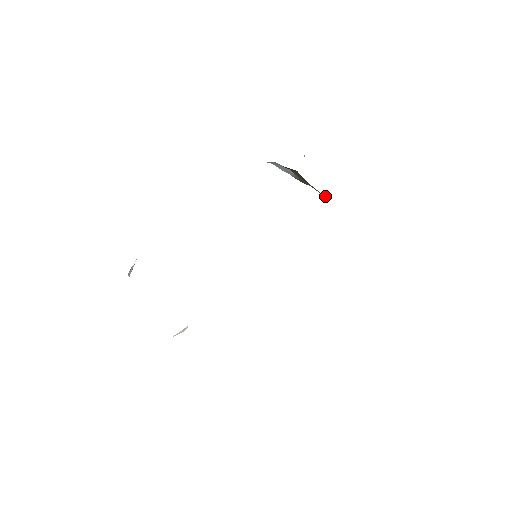
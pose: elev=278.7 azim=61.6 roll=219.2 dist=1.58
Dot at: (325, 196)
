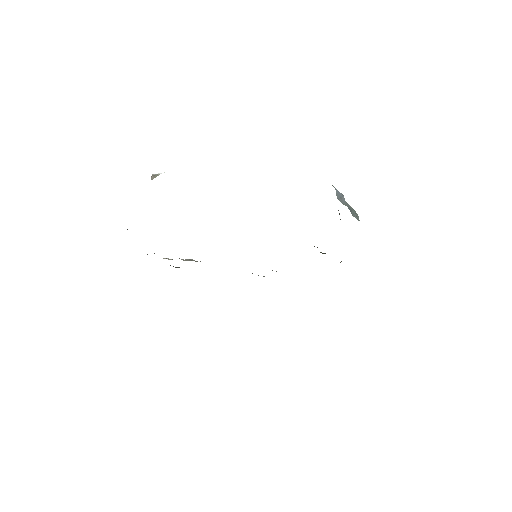
Dot at: occluded
